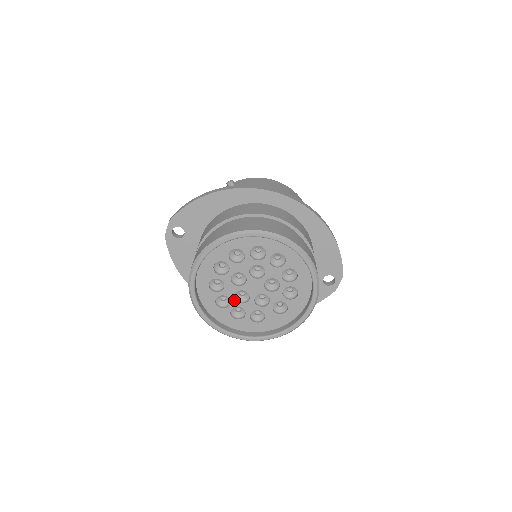
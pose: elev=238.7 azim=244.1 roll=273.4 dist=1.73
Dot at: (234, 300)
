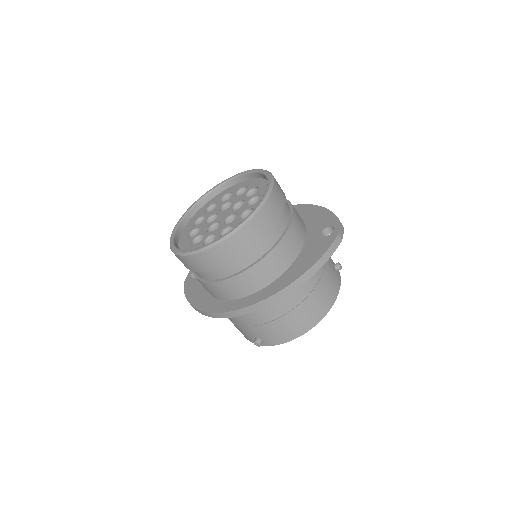
Dot at: (207, 233)
